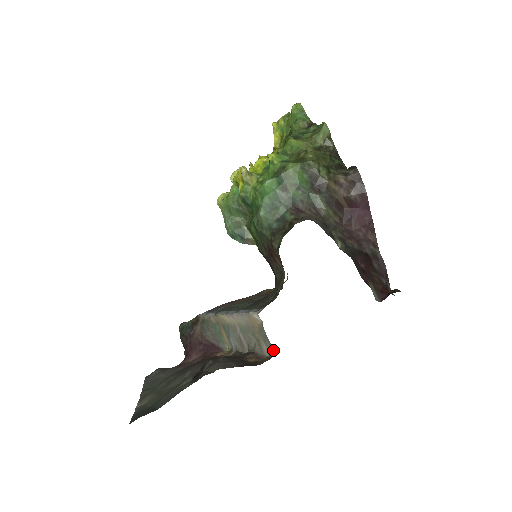
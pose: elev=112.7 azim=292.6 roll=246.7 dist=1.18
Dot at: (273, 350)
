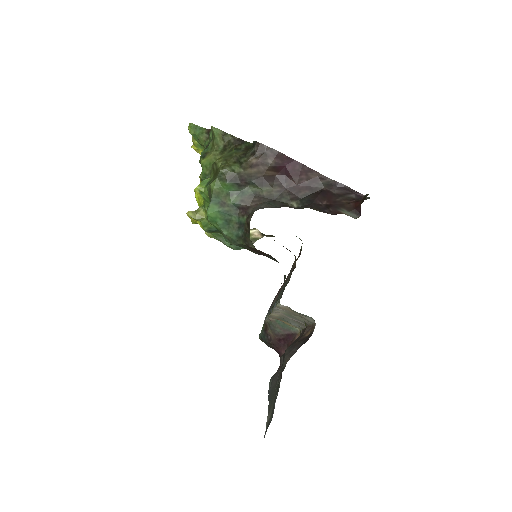
Dot at: (312, 318)
